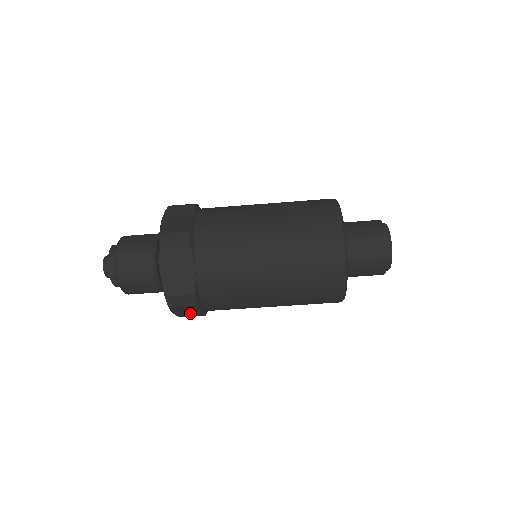
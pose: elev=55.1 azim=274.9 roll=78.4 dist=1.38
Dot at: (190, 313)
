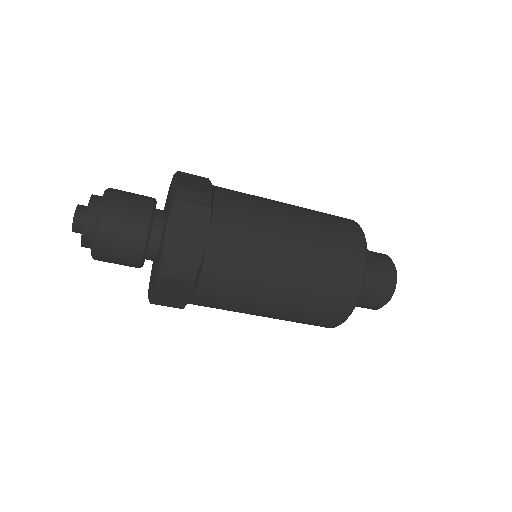
Dot at: (170, 298)
